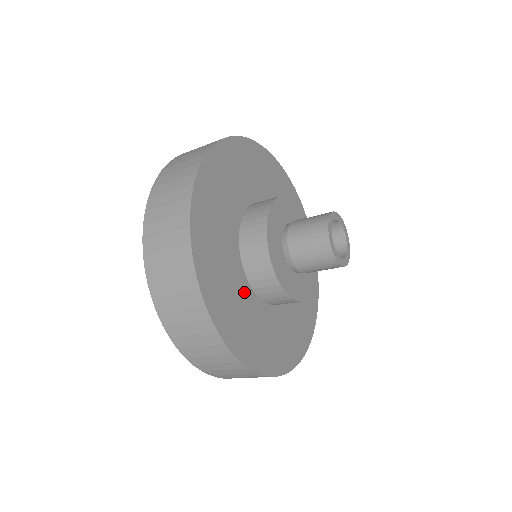
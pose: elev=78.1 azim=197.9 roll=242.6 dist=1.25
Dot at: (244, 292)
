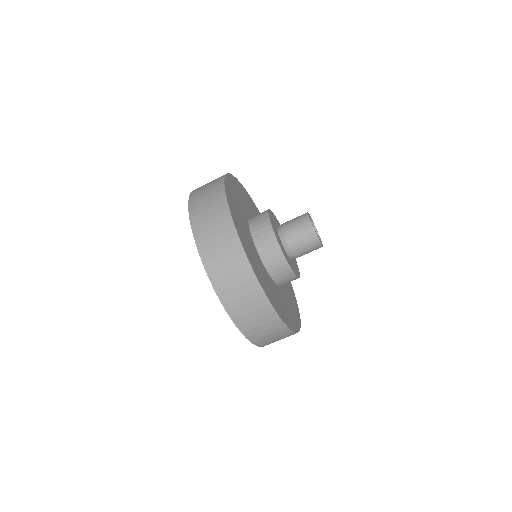
Dot at: (259, 260)
